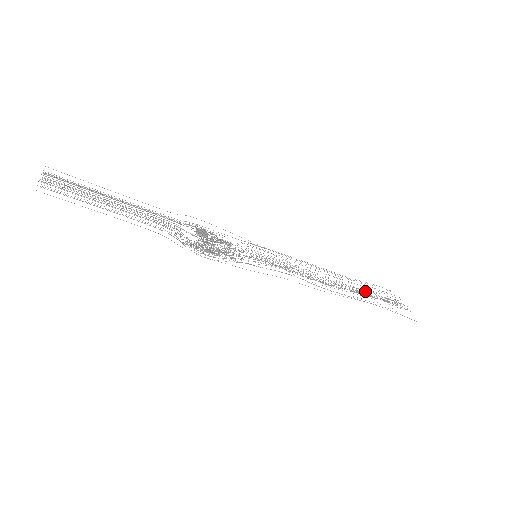
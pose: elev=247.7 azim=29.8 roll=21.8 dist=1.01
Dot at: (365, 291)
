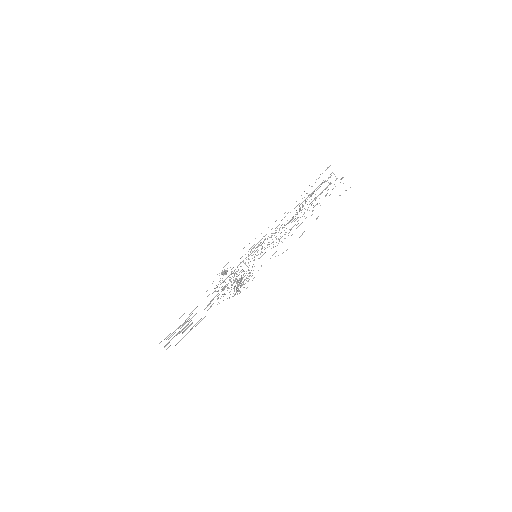
Dot at: (317, 204)
